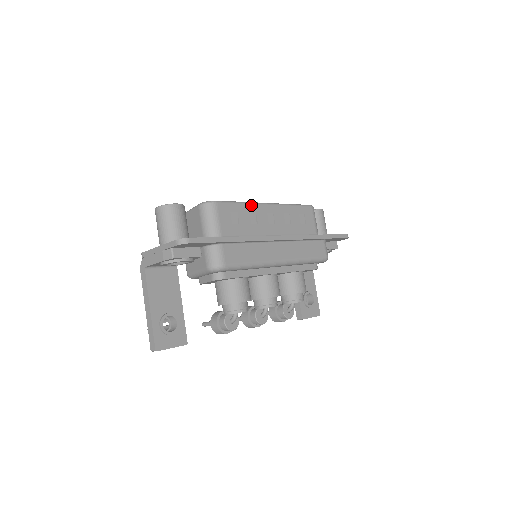
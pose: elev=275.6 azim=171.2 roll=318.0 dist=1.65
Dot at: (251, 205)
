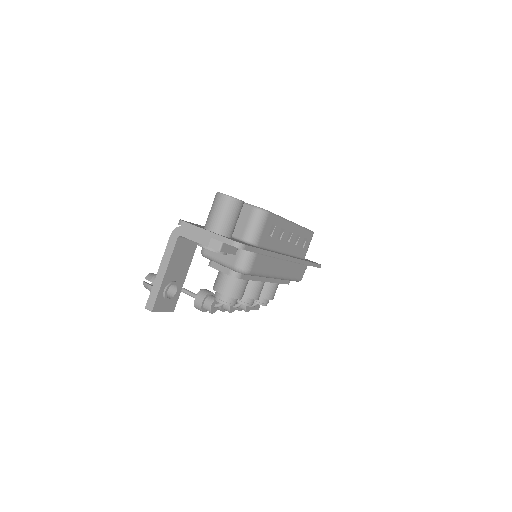
Dot at: (285, 222)
